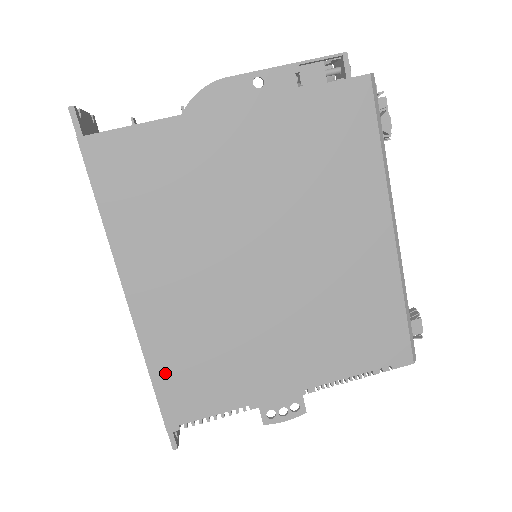
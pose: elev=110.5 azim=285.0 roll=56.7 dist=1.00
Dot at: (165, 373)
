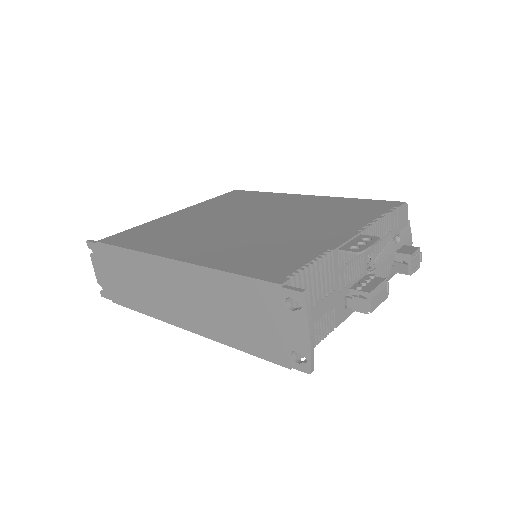
Dot at: (237, 266)
